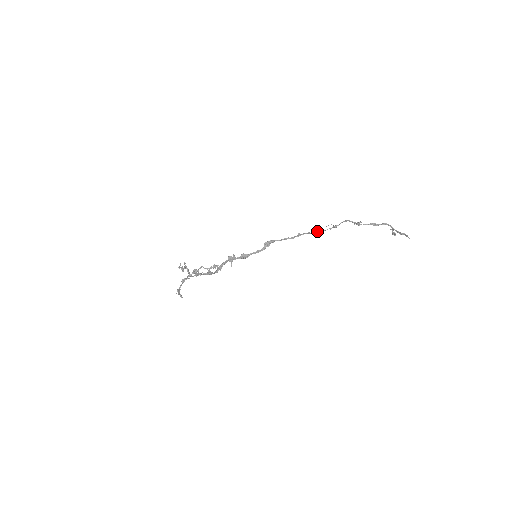
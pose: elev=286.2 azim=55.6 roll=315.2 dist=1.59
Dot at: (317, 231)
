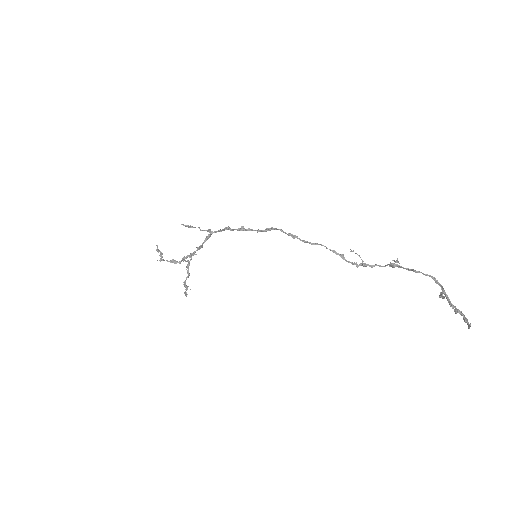
Dot at: (338, 254)
